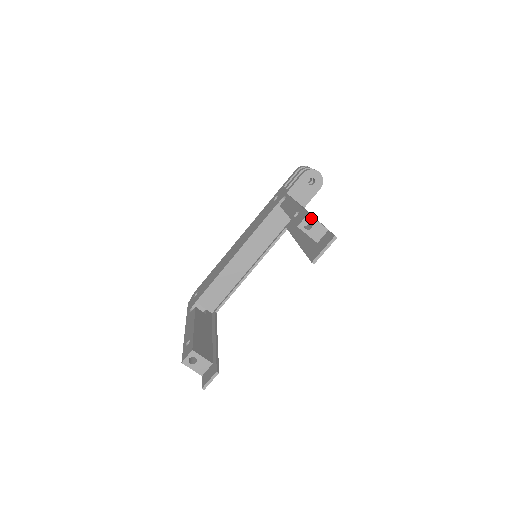
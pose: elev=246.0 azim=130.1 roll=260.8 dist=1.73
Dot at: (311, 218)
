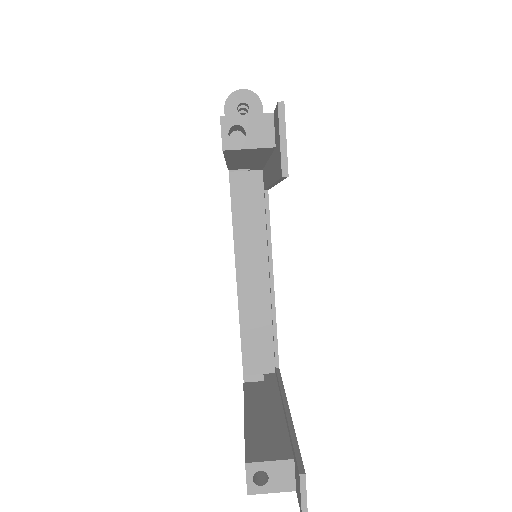
Dot at: (230, 120)
